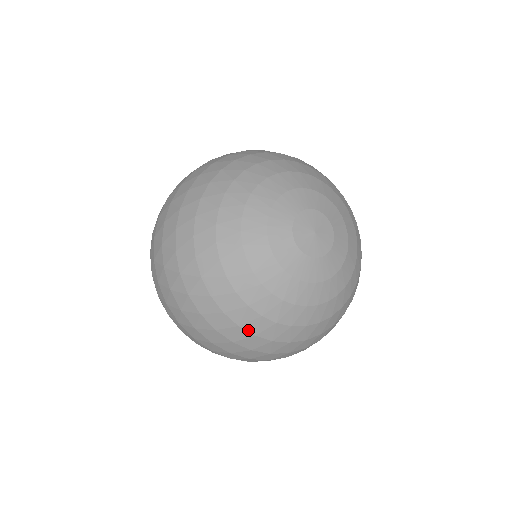
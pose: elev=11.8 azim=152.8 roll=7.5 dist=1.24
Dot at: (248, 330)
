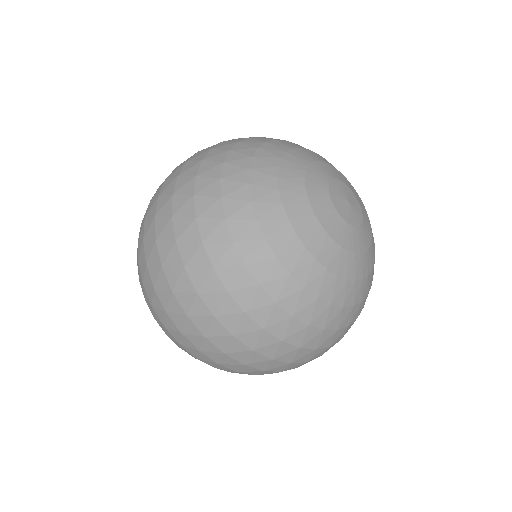
Dot at: (285, 308)
